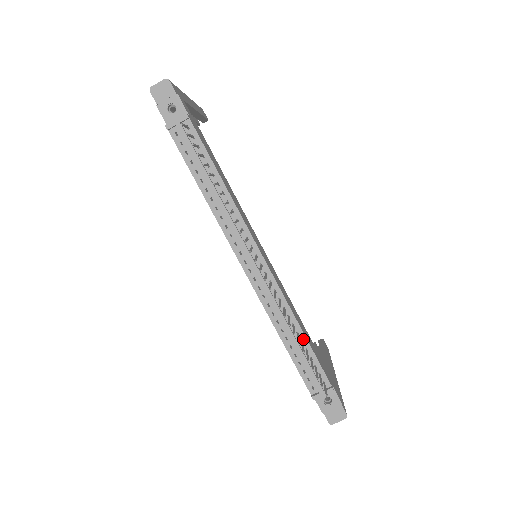
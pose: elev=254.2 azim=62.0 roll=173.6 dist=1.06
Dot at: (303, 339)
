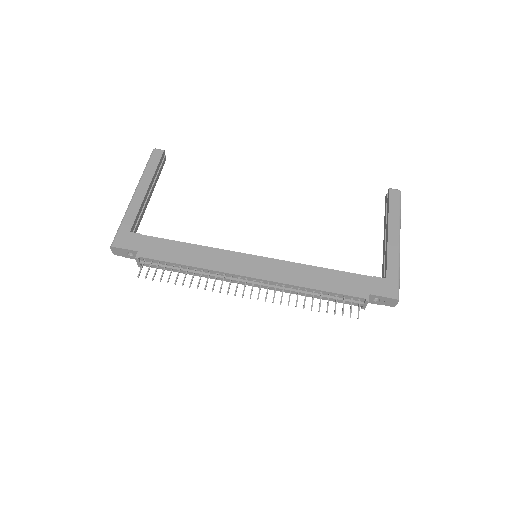
Dot at: (320, 292)
